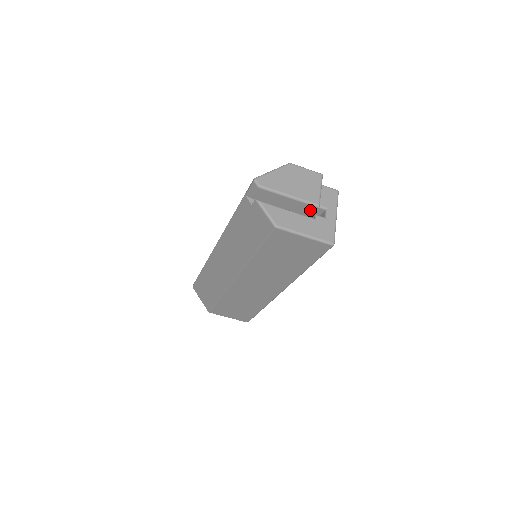
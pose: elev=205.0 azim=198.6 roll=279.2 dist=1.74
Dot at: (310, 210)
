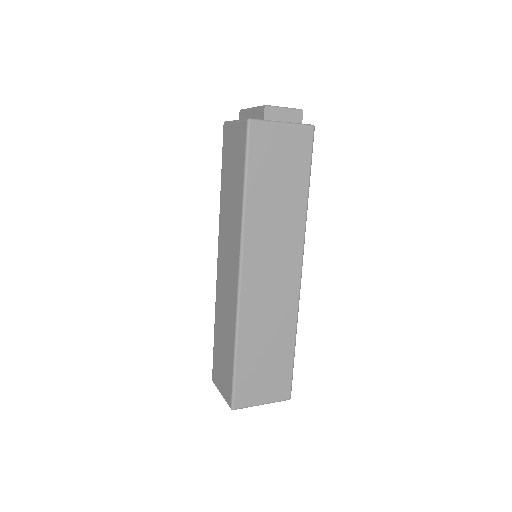
Dot at: (262, 116)
